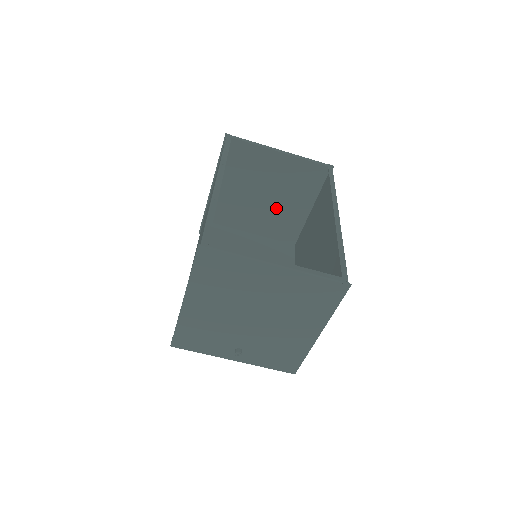
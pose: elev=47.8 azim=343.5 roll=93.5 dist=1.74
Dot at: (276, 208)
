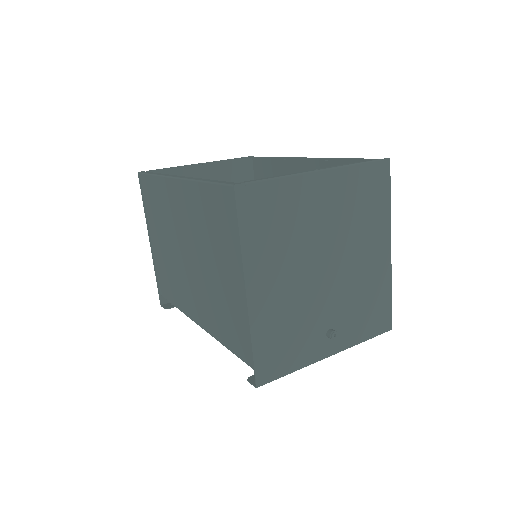
Dot at: occluded
